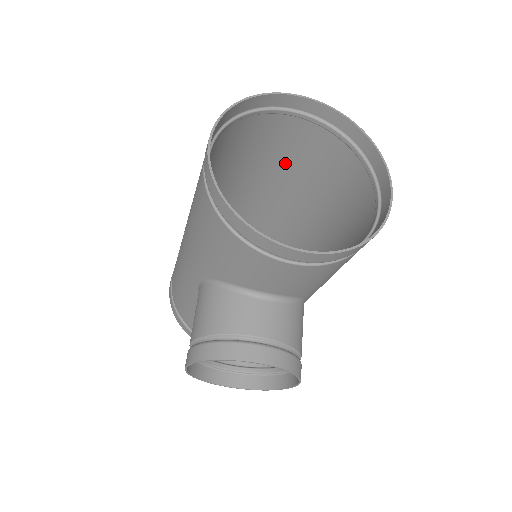
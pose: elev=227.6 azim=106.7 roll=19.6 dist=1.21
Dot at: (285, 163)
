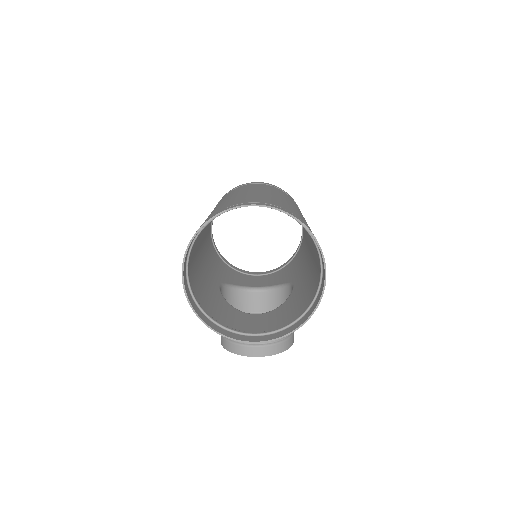
Dot at: occluded
